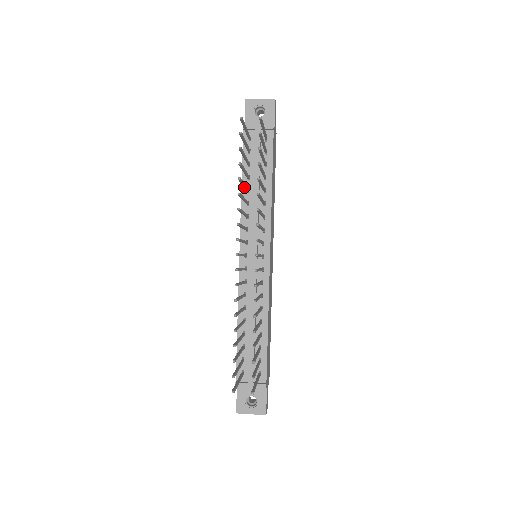
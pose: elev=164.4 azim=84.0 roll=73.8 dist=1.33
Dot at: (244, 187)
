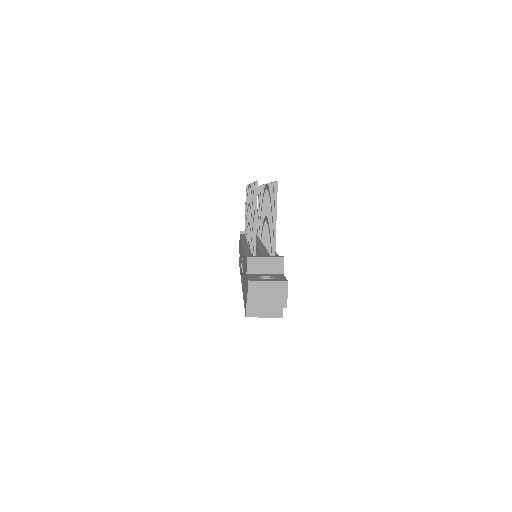
Dot at: occluded
